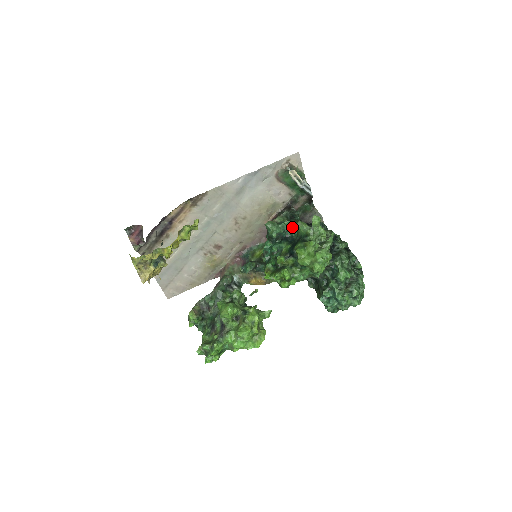
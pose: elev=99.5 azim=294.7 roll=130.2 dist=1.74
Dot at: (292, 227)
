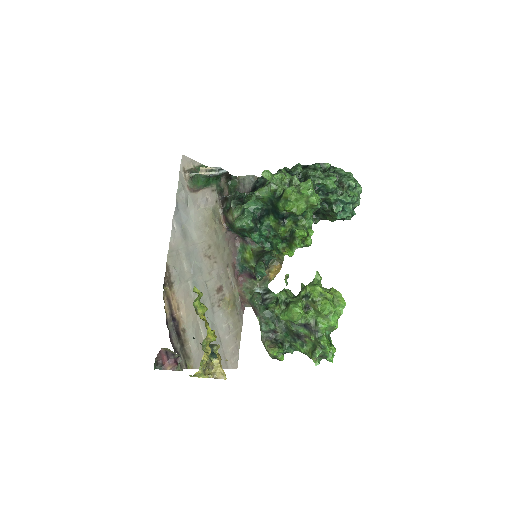
Dot at: (253, 204)
